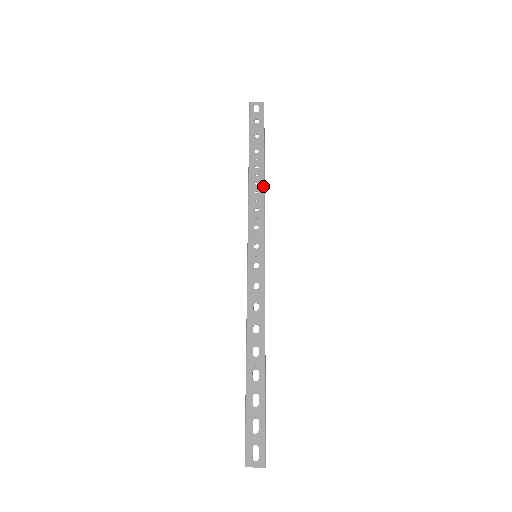
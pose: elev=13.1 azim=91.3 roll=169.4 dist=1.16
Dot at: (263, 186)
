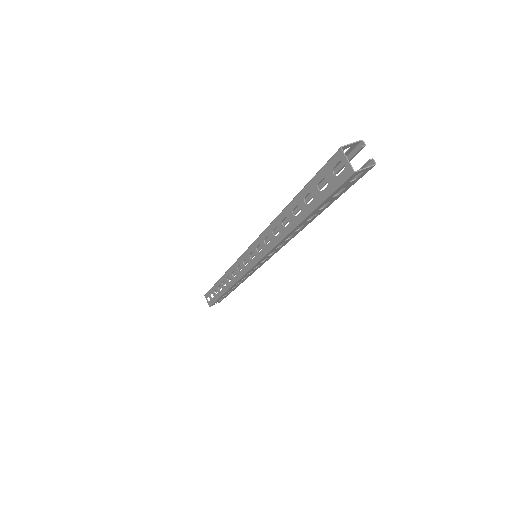
Dot at: occluded
